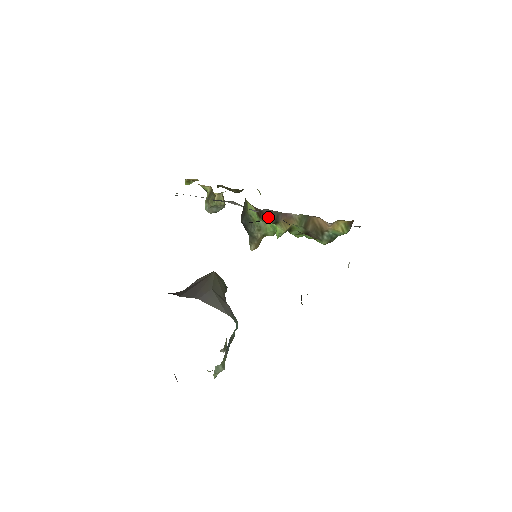
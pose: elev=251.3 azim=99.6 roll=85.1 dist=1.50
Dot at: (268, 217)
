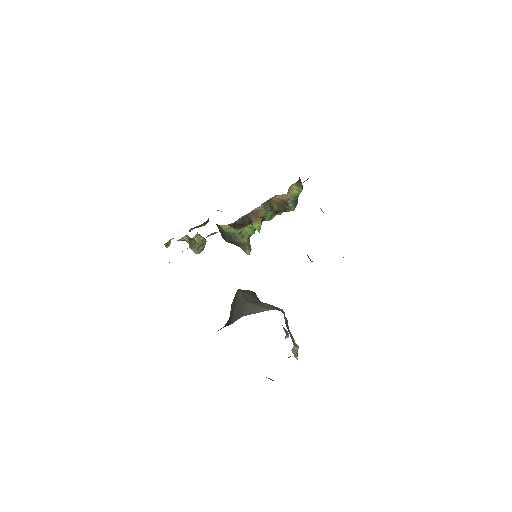
Dot at: (242, 224)
